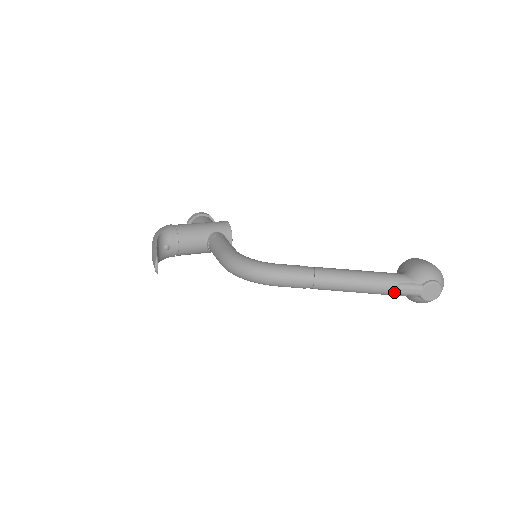
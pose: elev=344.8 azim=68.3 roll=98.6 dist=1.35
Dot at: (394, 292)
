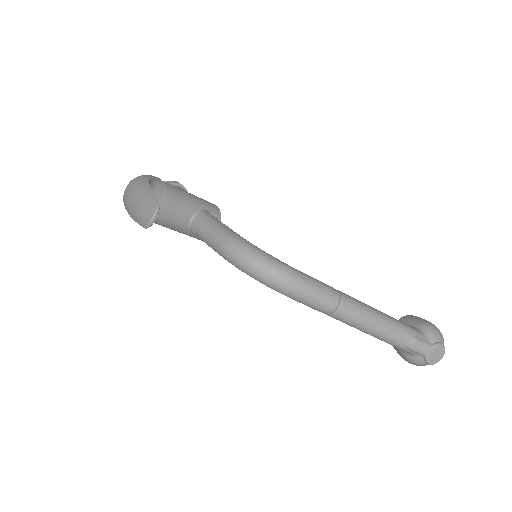
Dot at: (405, 344)
